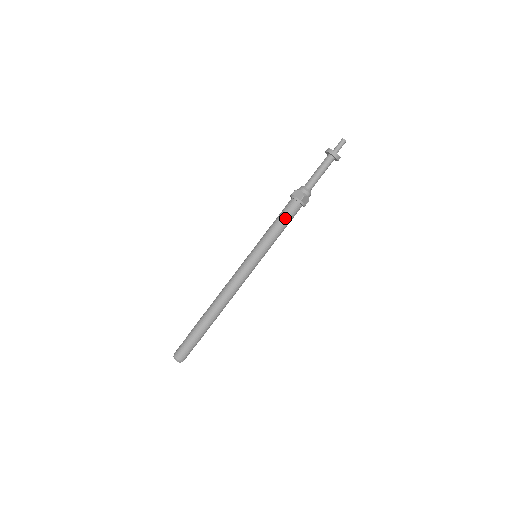
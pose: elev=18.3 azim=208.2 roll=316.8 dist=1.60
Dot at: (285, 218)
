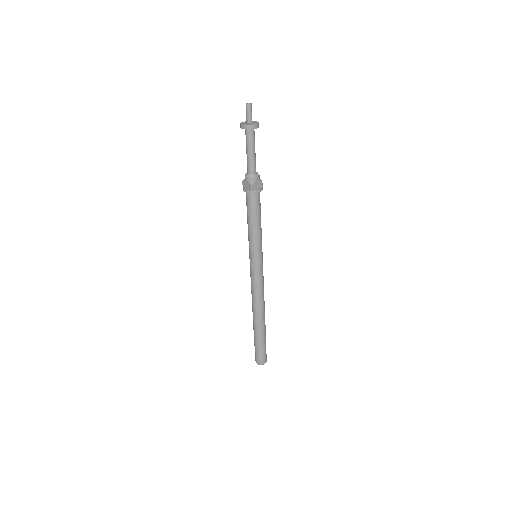
Dot at: (252, 213)
